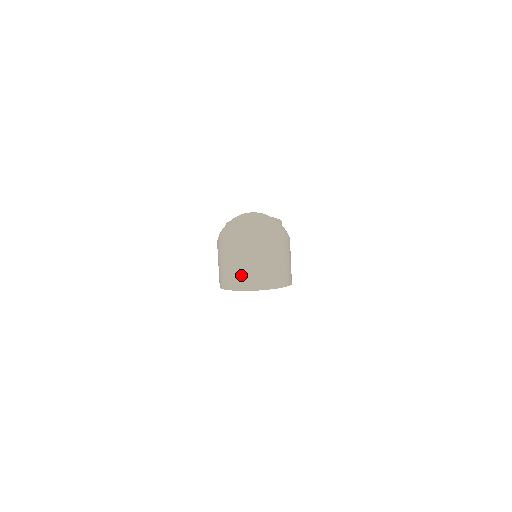
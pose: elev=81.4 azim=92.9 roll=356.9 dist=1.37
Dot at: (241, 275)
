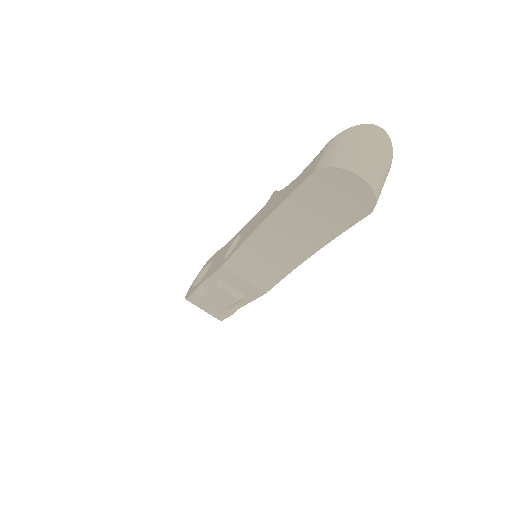
Dot at: (355, 160)
